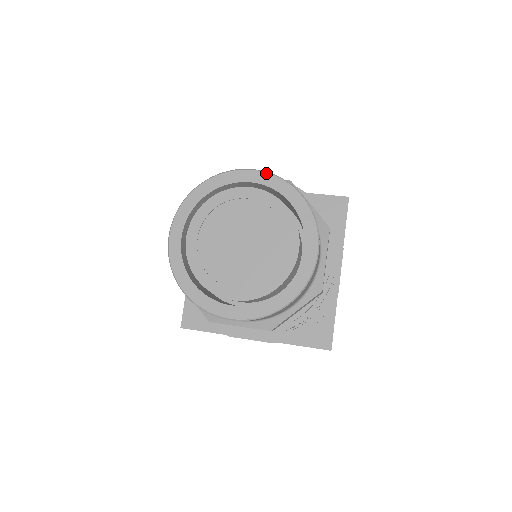
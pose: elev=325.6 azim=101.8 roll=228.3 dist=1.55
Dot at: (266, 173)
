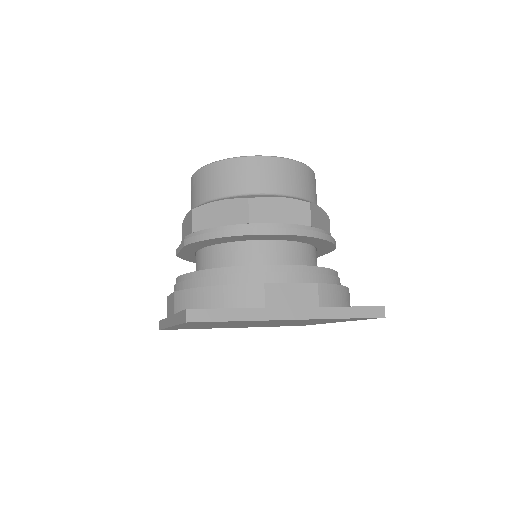
Dot at: occluded
